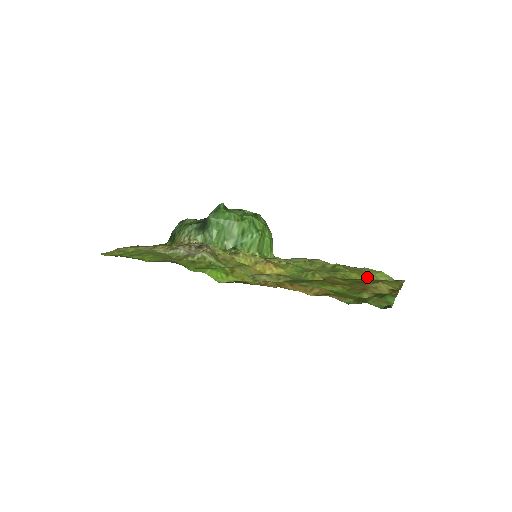
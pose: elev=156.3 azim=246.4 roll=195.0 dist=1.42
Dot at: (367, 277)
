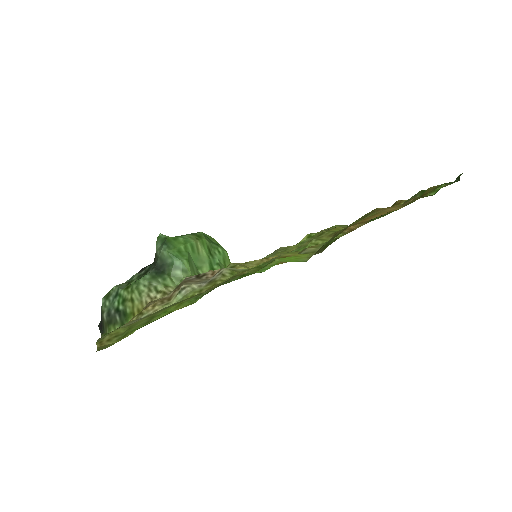
Dot at: (342, 228)
